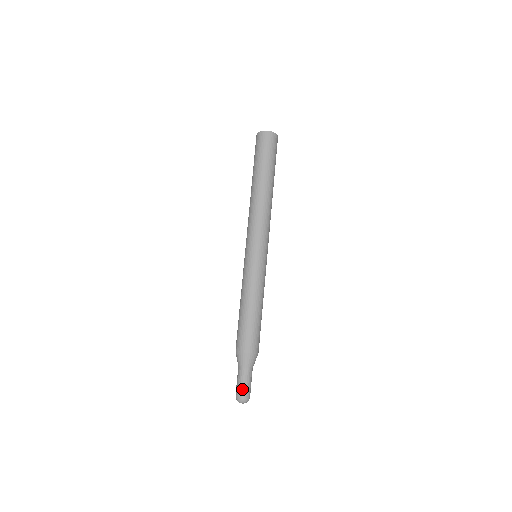
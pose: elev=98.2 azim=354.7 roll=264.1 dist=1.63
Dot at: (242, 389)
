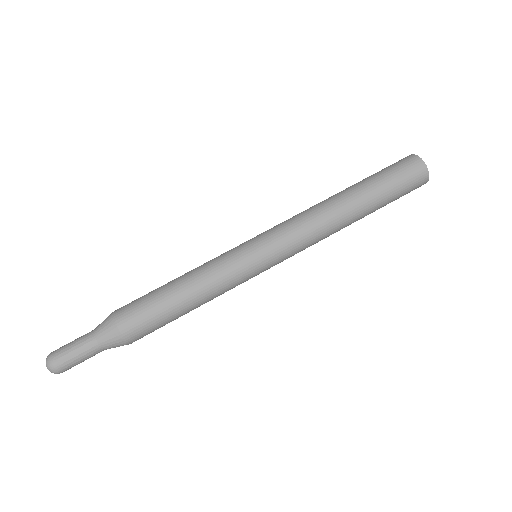
Dot at: (66, 358)
